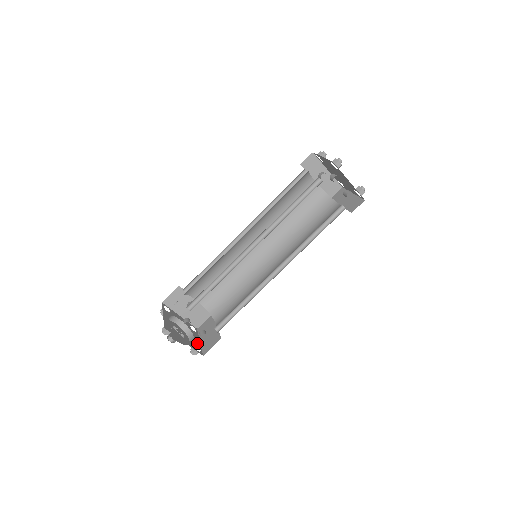
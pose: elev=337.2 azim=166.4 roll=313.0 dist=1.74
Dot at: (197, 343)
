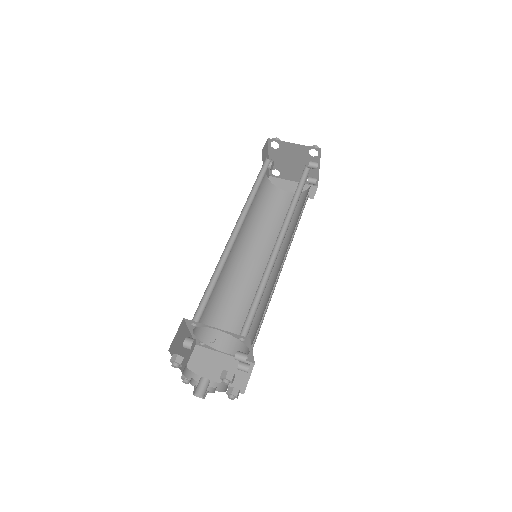
Dot at: occluded
